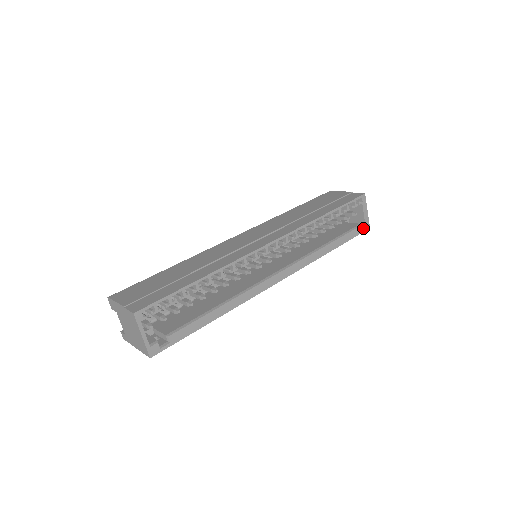
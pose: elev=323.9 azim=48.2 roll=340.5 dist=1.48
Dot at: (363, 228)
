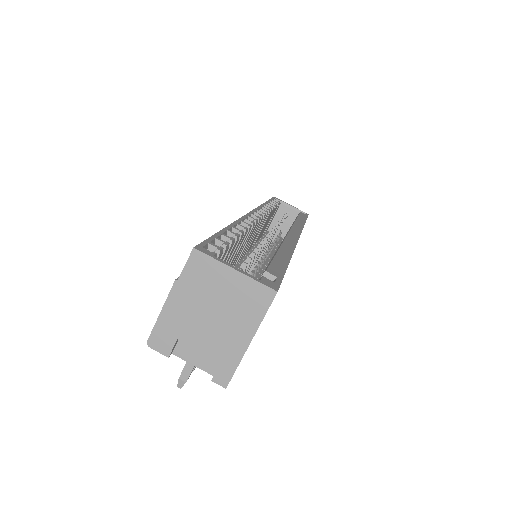
Dot at: occluded
